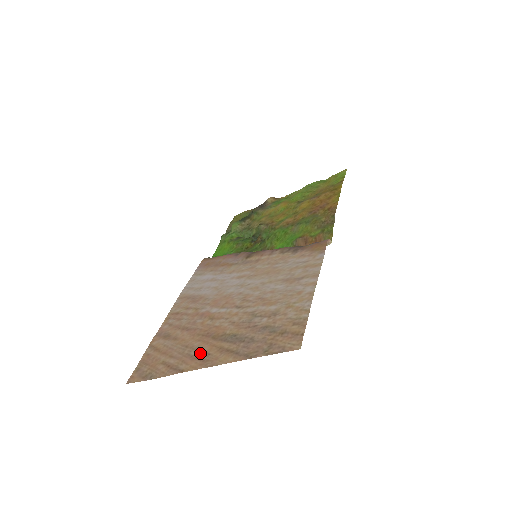
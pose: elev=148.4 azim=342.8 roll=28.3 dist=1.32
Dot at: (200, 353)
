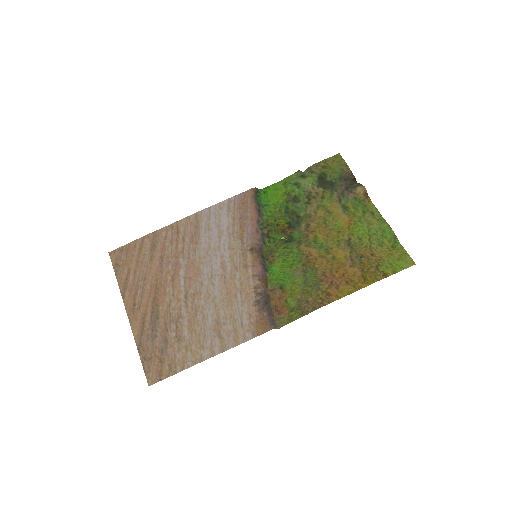
Dot at: (139, 299)
